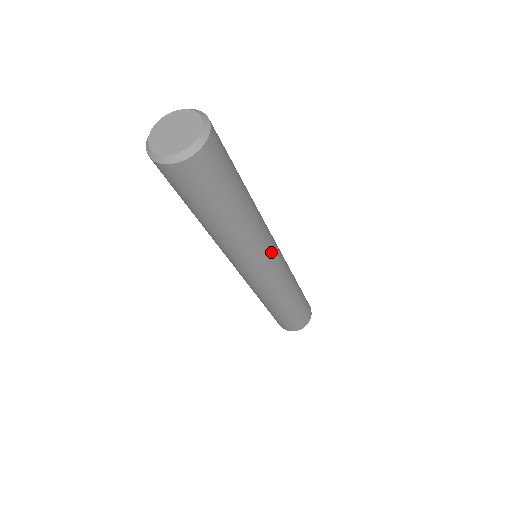
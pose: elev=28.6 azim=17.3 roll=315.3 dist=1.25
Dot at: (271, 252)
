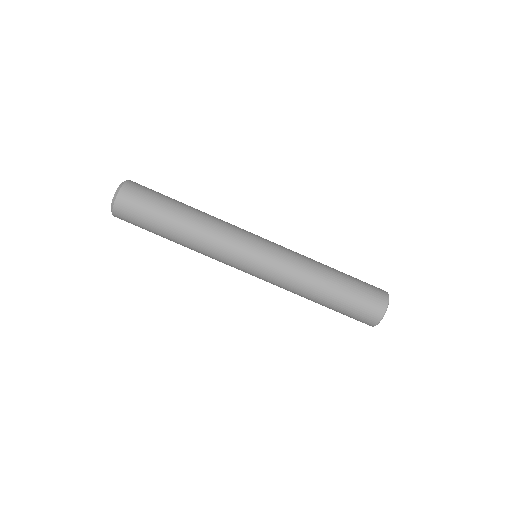
Dot at: (247, 236)
